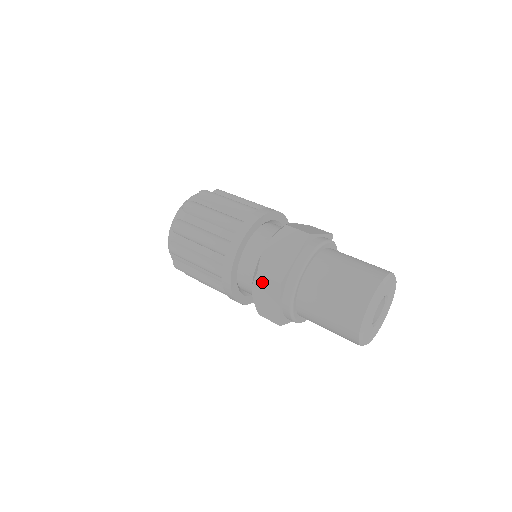
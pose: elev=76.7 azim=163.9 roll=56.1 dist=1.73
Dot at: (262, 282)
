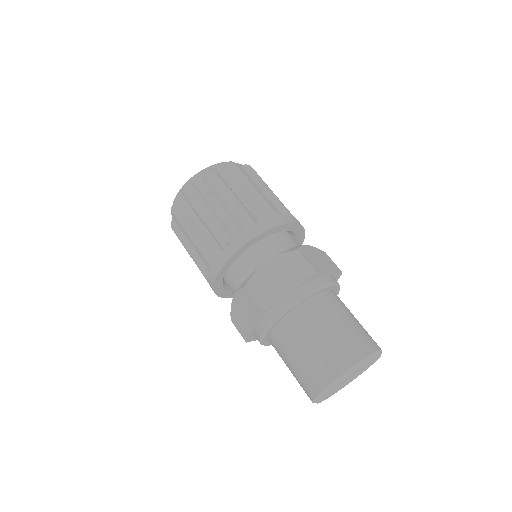
Dot at: occluded
